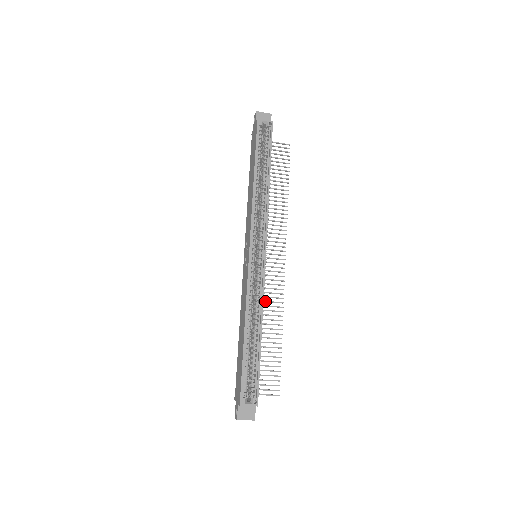
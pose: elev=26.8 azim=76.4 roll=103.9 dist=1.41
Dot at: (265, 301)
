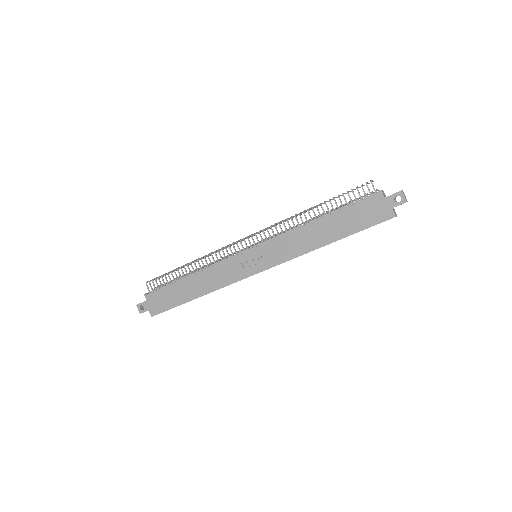
Dot at: occluded
